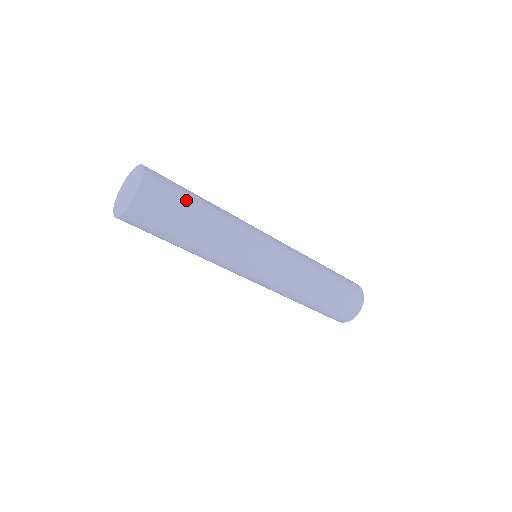
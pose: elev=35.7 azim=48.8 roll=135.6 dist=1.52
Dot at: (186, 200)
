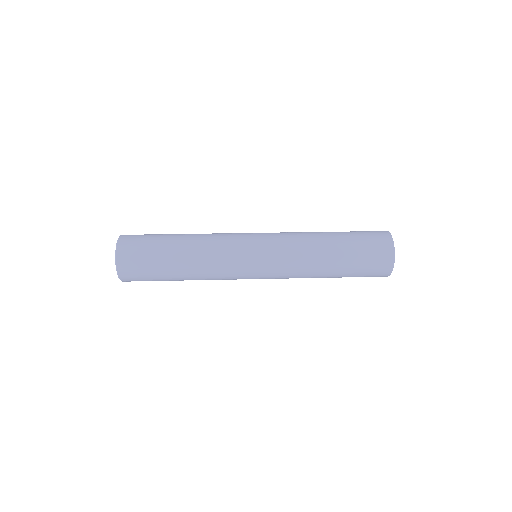
Dot at: (158, 246)
